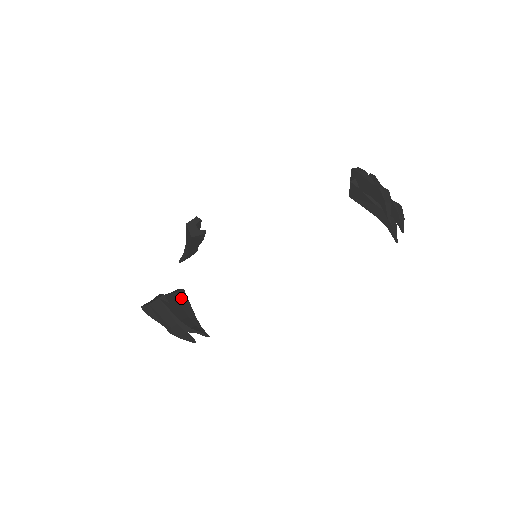
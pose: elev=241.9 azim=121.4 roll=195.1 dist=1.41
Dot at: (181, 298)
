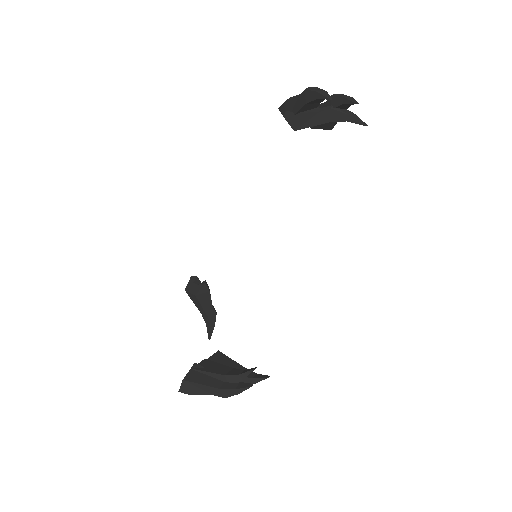
Dot at: (219, 359)
